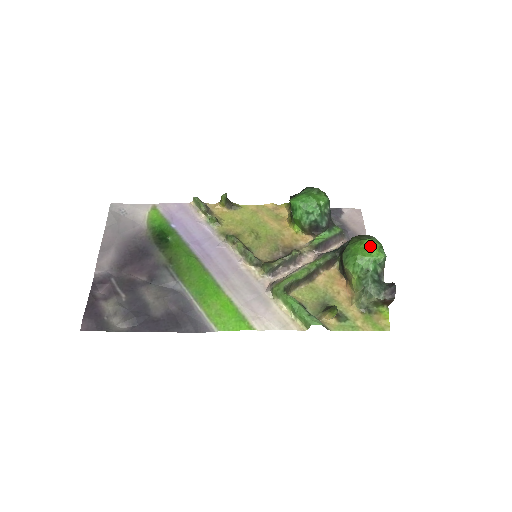
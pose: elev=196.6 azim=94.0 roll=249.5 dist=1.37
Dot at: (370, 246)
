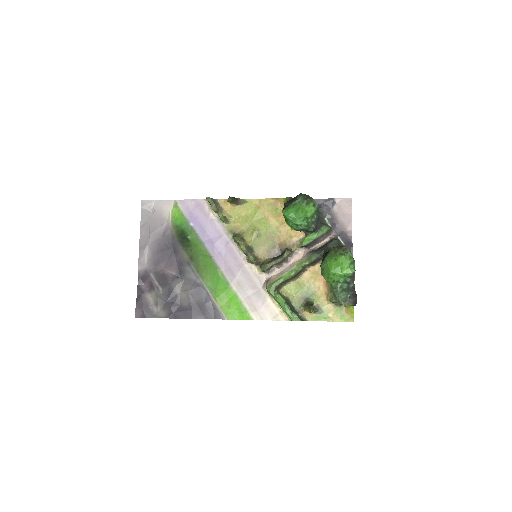
Dot at: (342, 264)
